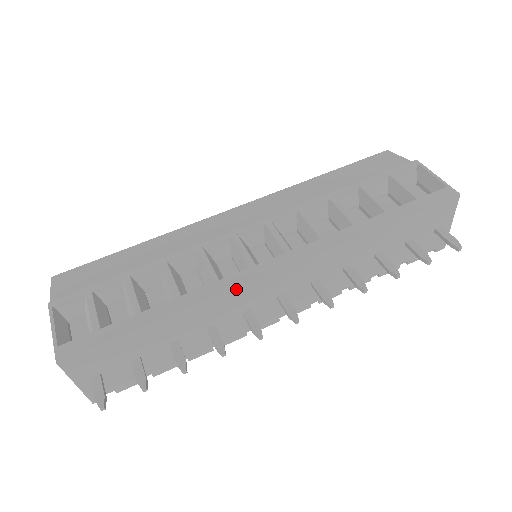
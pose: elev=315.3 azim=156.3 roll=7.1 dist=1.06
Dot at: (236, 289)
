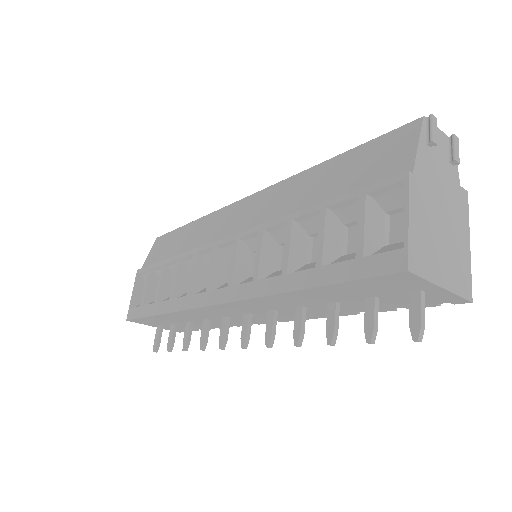
Dot at: (194, 309)
